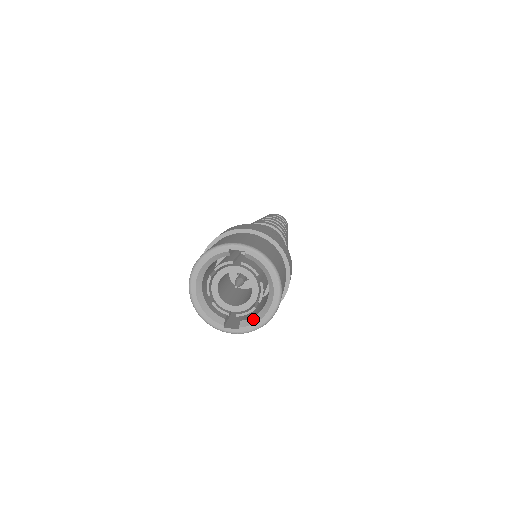
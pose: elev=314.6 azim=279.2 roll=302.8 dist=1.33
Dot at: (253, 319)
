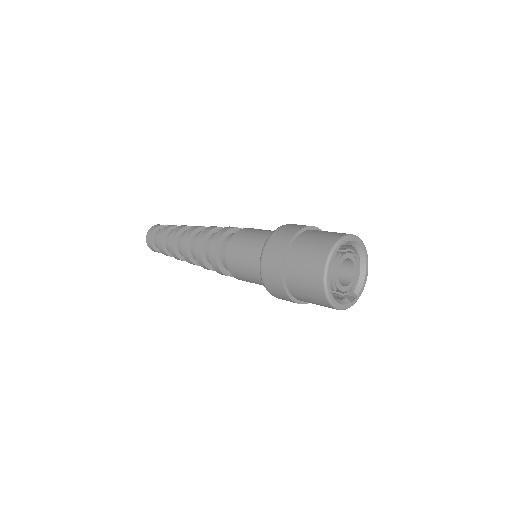
Dot at: (359, 284)
